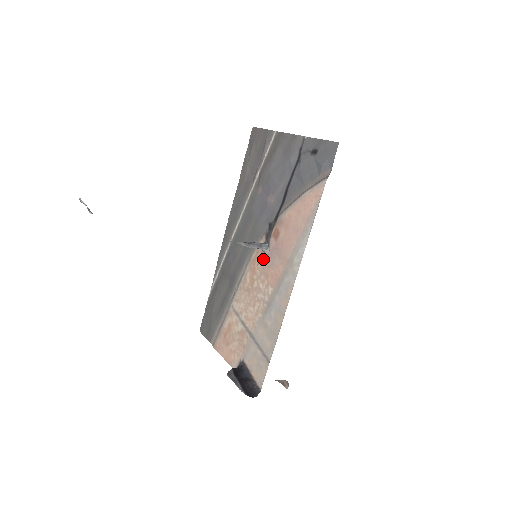
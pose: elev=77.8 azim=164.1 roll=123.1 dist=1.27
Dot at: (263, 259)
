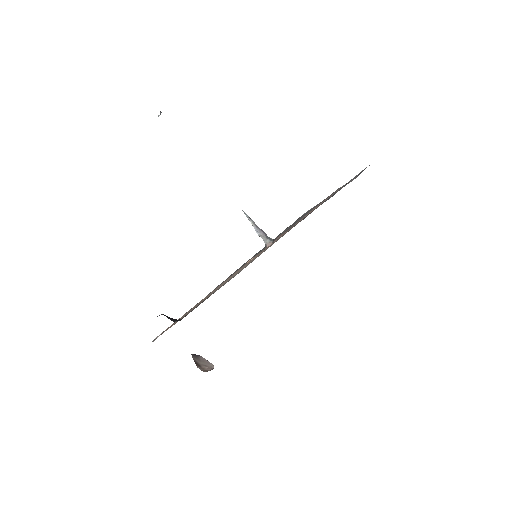
Dot at: occluded
